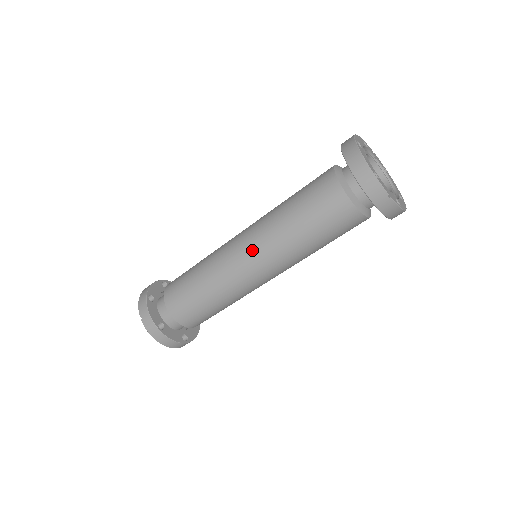
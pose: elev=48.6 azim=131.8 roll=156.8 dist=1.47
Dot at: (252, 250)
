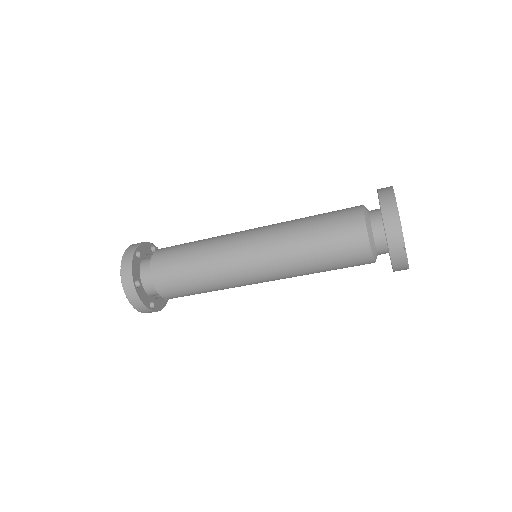
Dot at: (259, 247)
